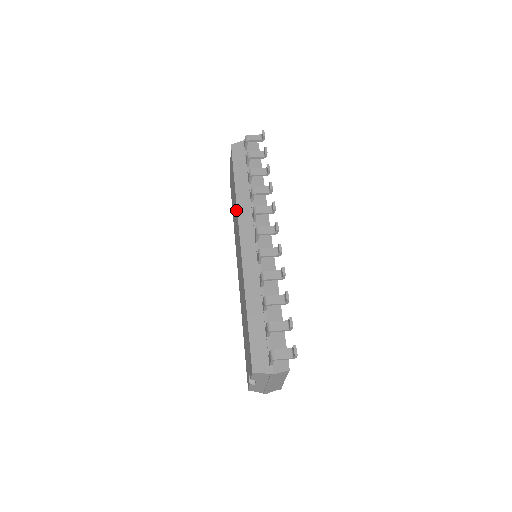
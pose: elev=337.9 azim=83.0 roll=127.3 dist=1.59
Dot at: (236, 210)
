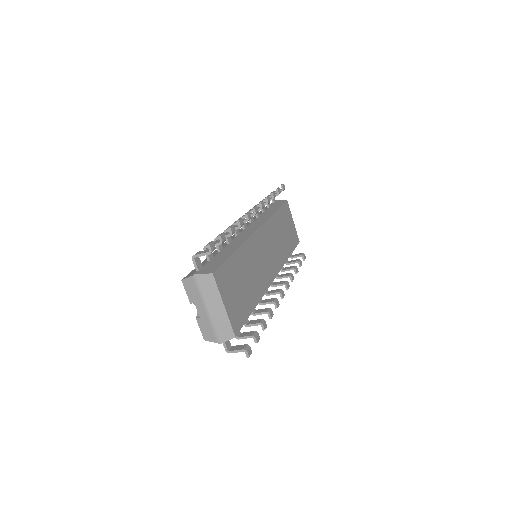
Dot at: occluded
